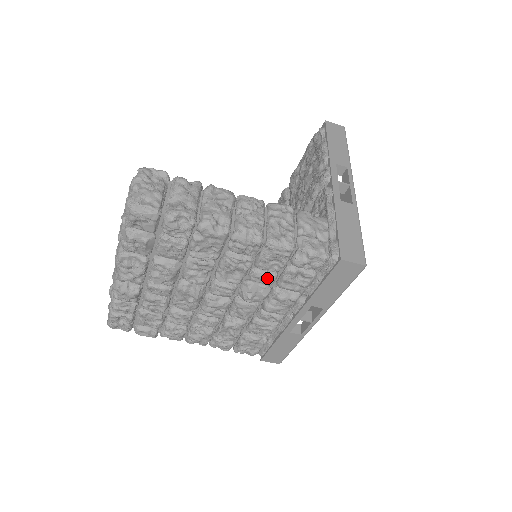
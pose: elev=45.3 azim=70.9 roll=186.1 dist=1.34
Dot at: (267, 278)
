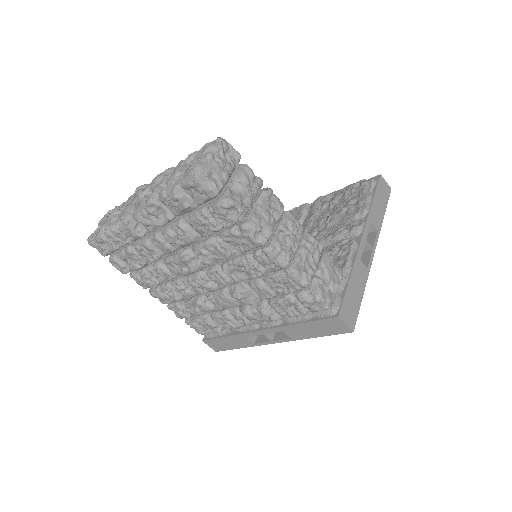
Dot at: (265, 293)
